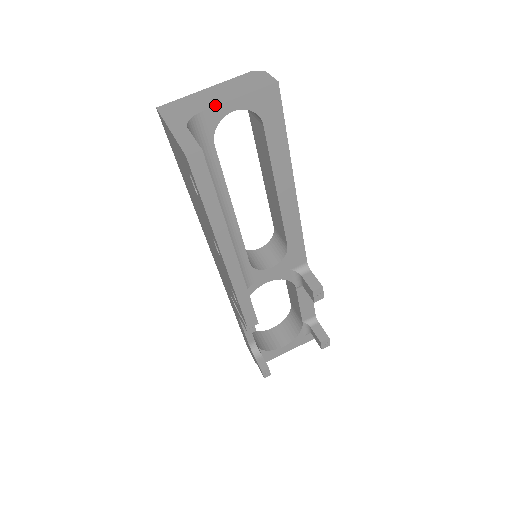
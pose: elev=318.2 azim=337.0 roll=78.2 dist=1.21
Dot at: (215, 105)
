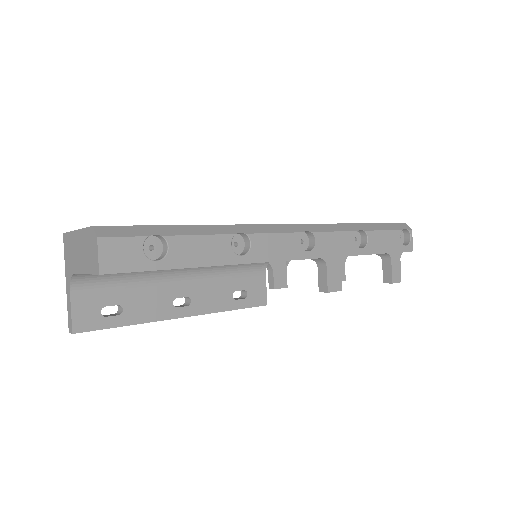
Dot at: (77, 272)
